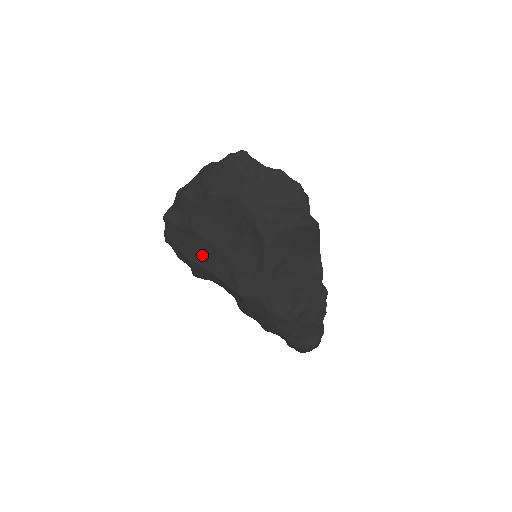
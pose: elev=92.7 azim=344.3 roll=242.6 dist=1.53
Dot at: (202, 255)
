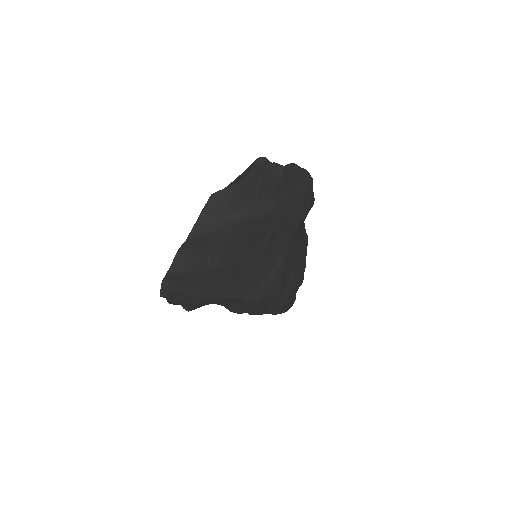
Dot at: (221, 287)
